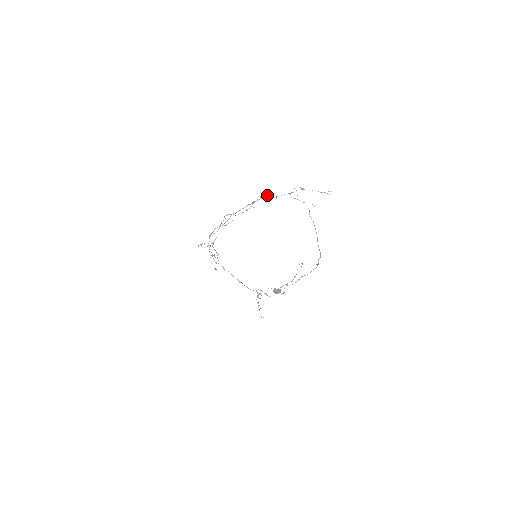
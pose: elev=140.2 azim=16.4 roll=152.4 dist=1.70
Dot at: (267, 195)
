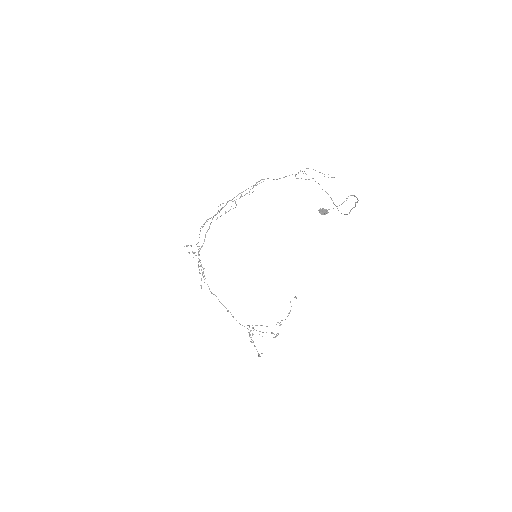
Dot at: (268, 178)
